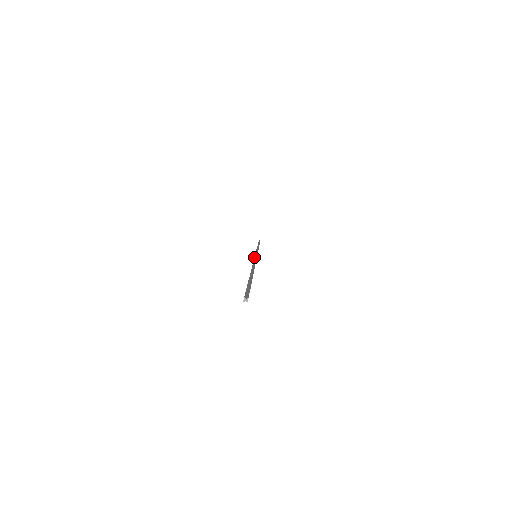
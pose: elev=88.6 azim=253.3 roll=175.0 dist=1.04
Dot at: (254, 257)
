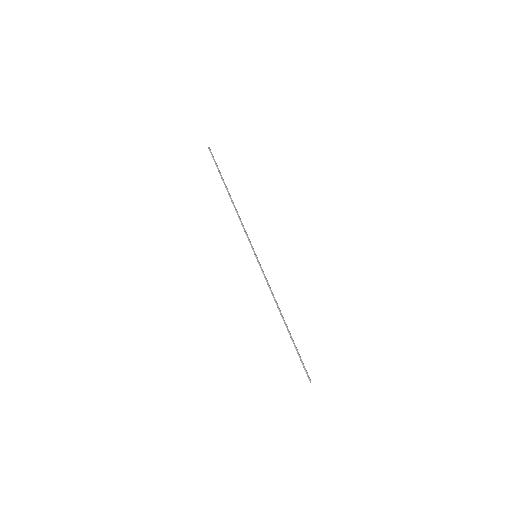
Dot at: (261, 270)
